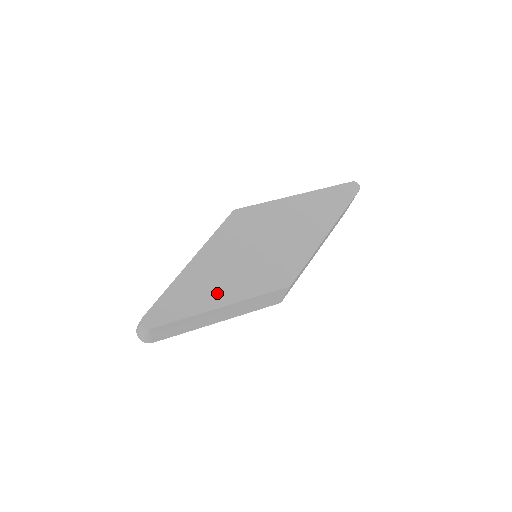
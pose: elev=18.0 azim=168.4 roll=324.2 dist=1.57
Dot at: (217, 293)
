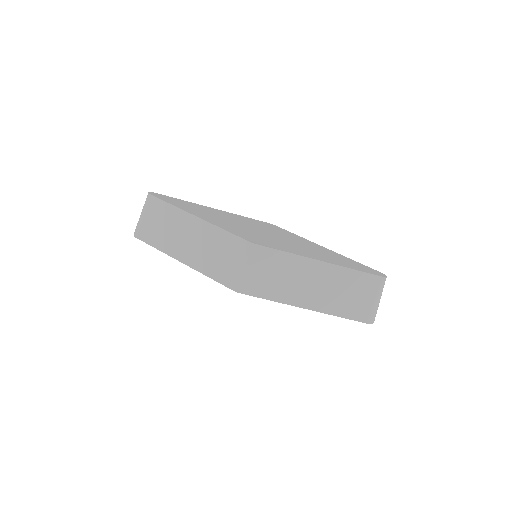
Dot at: (205, 215)
